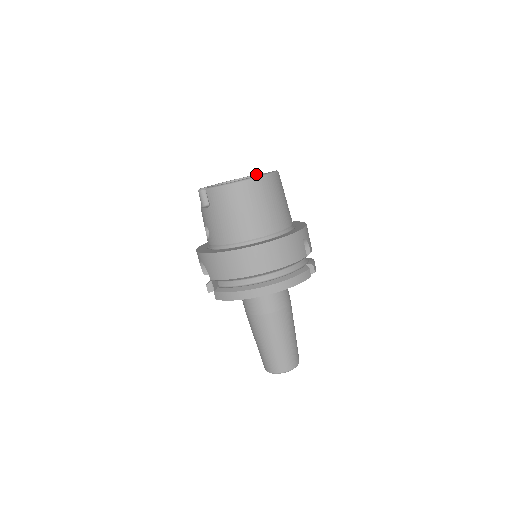
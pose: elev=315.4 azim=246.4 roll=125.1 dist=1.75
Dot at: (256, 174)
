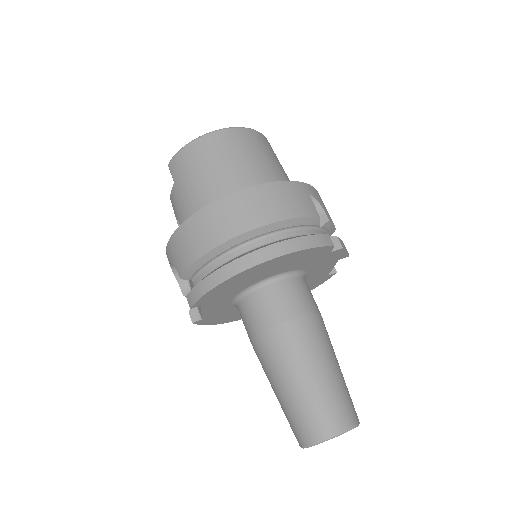
Dot at: occluded
